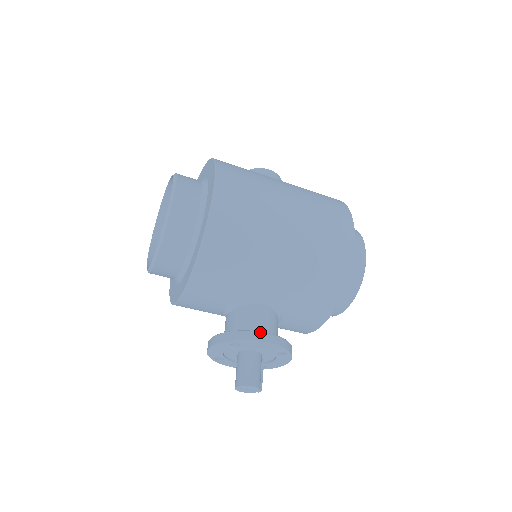
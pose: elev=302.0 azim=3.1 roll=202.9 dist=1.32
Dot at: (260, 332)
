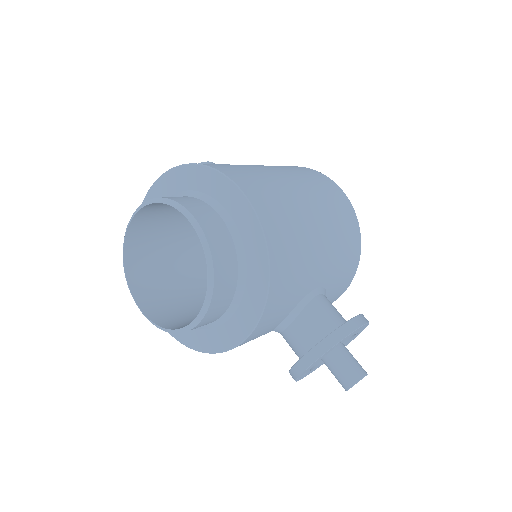
Dot at: (352, 319)
